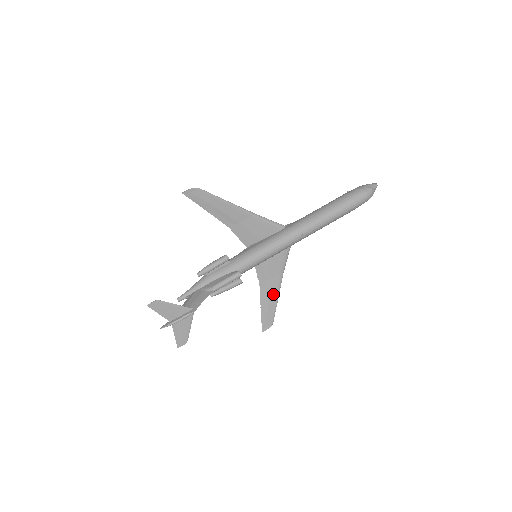
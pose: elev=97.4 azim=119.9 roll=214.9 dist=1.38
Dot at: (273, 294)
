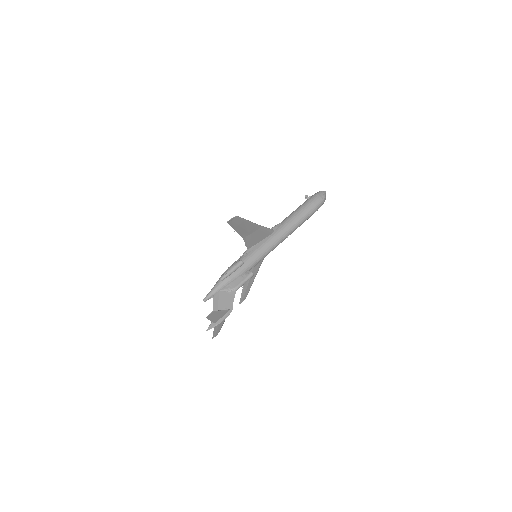
Dot at: (253, 277)
